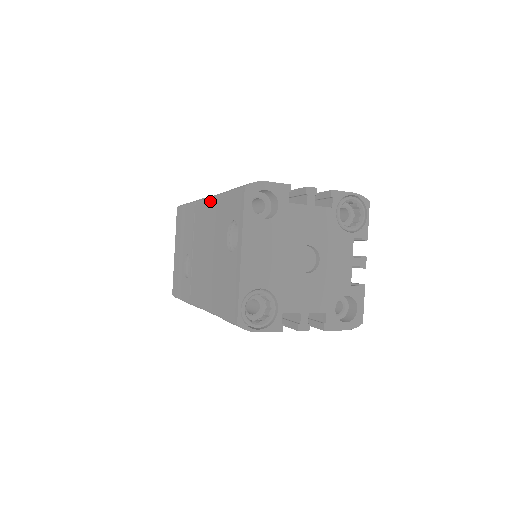
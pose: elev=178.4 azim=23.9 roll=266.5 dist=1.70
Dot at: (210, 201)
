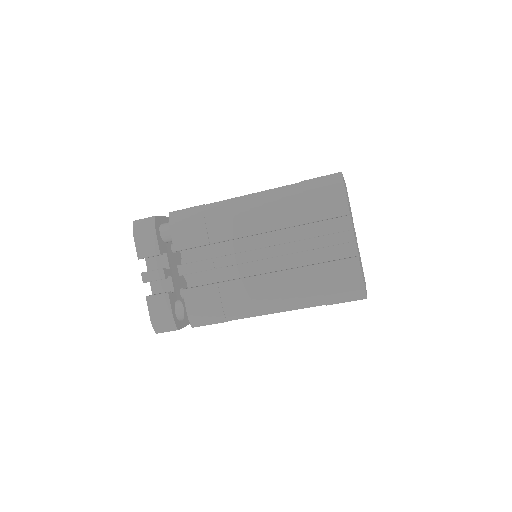
Dot at: occluded
